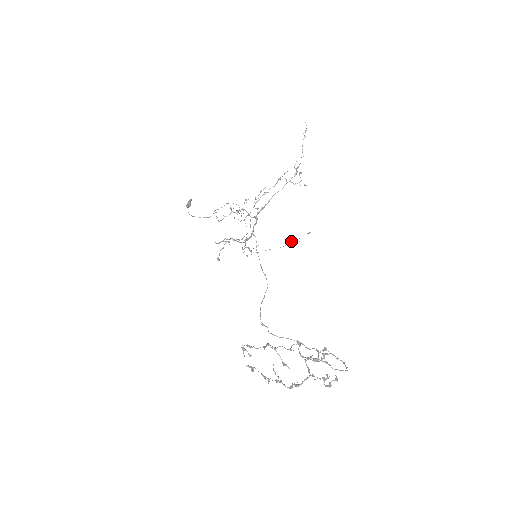
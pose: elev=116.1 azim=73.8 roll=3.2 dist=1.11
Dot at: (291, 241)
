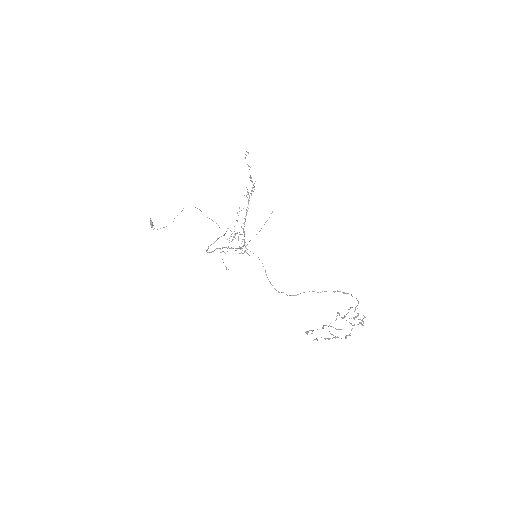
Dot at: occluded
